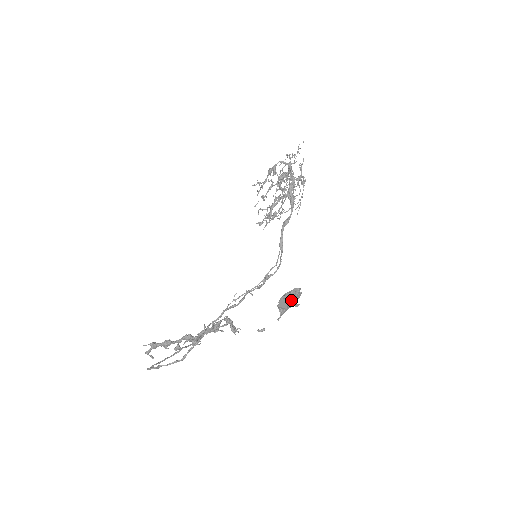
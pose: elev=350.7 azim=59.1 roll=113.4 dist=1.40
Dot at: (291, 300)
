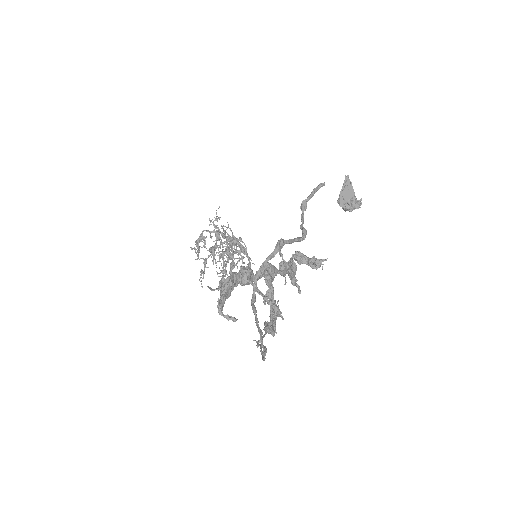
Dot at: (352, 189)
